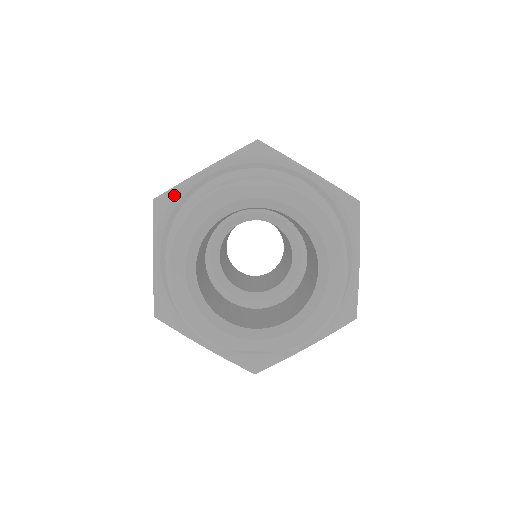
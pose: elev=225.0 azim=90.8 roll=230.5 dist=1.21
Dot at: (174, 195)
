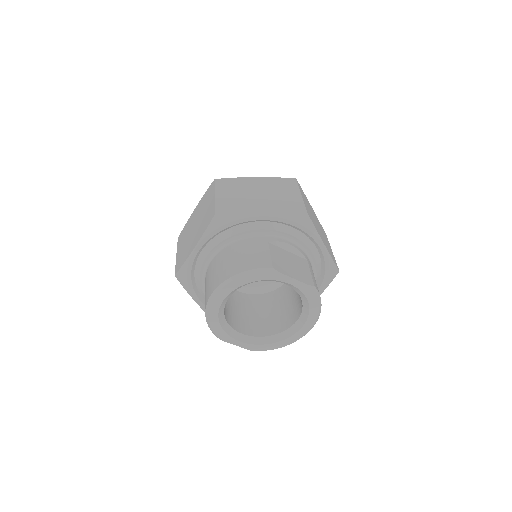
Dot at: (232, 220)
